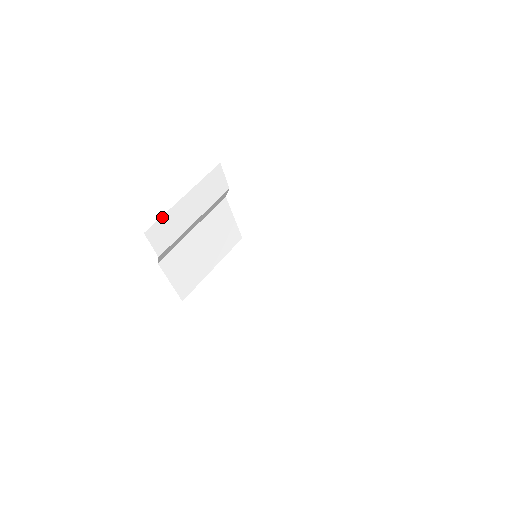
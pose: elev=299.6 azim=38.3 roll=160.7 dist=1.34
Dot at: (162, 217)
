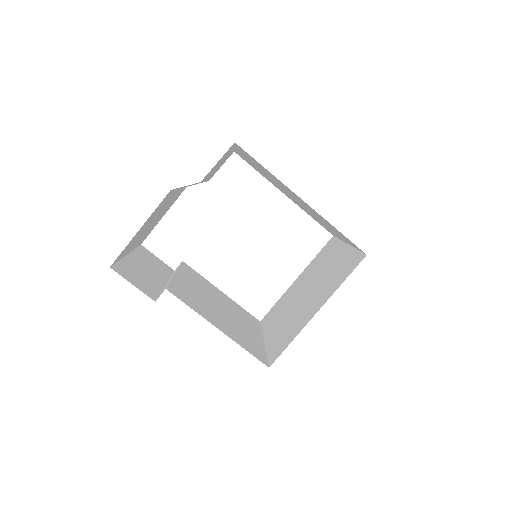
Dot at: (233, 146)
